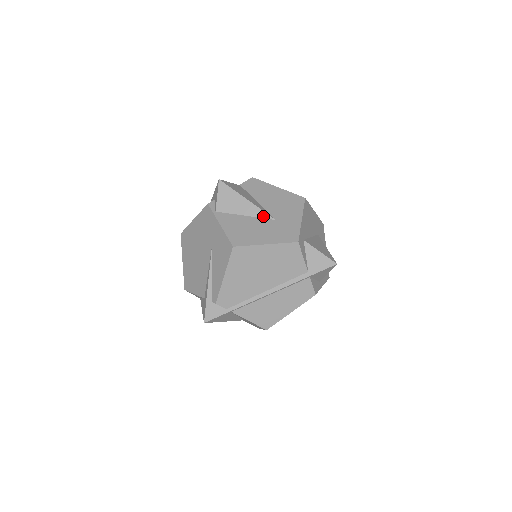
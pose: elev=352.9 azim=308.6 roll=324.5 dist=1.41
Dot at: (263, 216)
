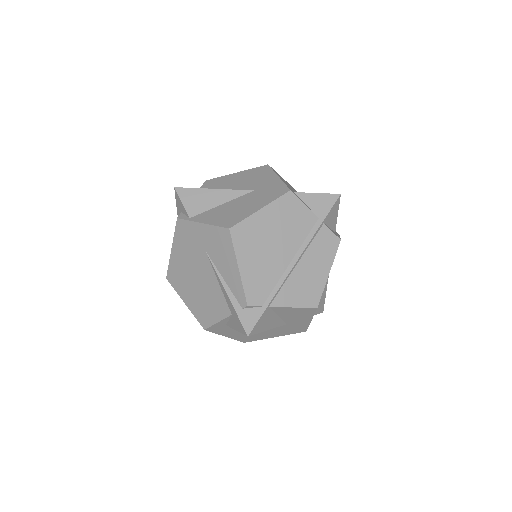
Dot at: (239, 194)
